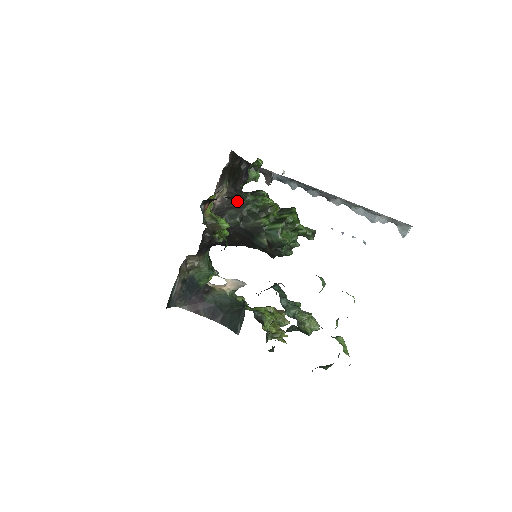
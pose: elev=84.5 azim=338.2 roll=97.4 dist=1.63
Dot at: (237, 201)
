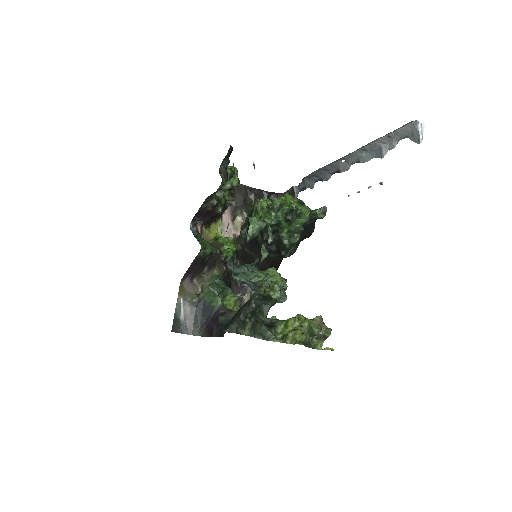
Dot at: occluded
